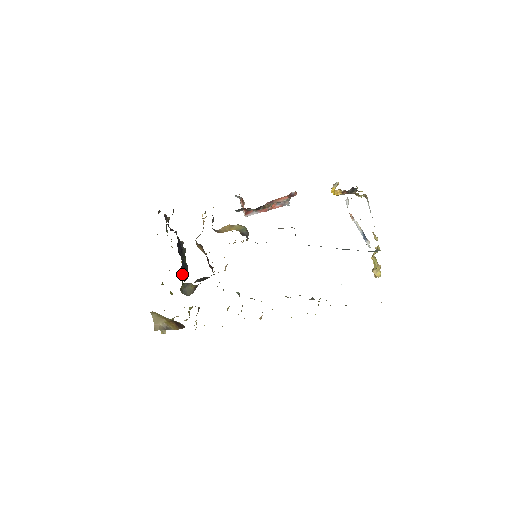
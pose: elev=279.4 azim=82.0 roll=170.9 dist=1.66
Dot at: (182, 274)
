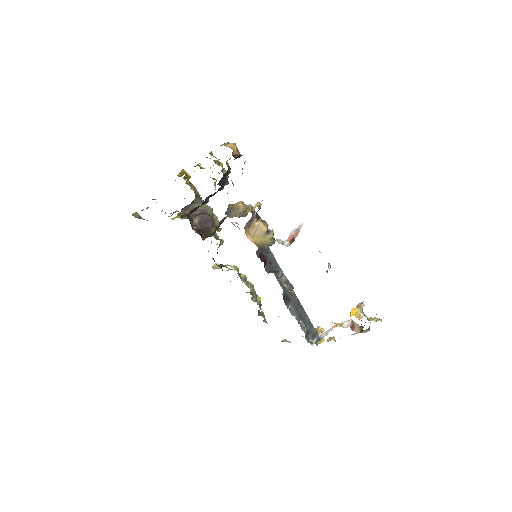
Dot at: (189, 213)
